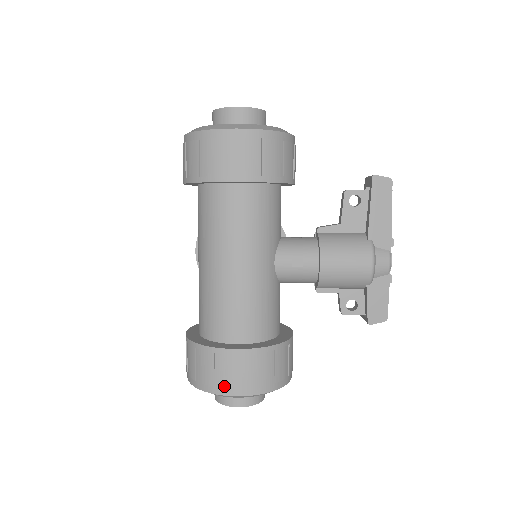
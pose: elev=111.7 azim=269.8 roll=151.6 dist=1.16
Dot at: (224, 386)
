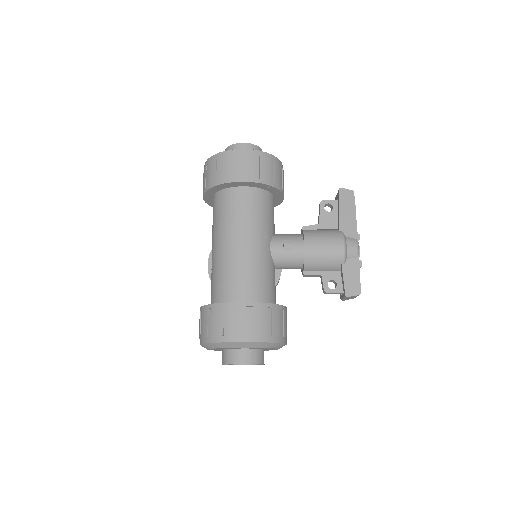
Dot at: (231, 333)
